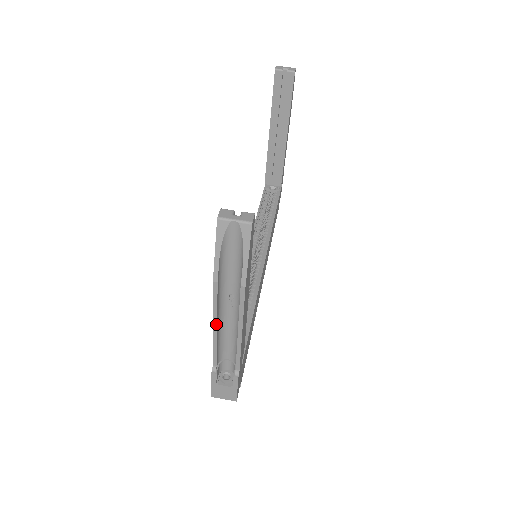
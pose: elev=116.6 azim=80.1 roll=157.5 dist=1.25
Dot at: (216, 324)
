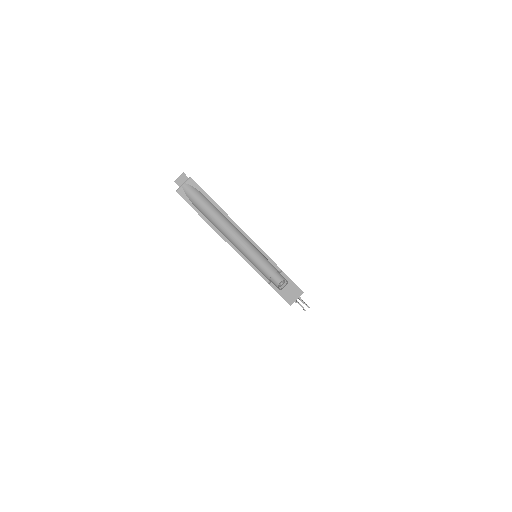
Dot at: (235, 248)
